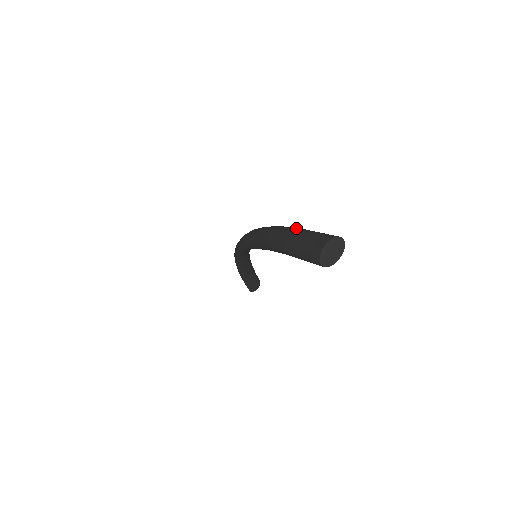
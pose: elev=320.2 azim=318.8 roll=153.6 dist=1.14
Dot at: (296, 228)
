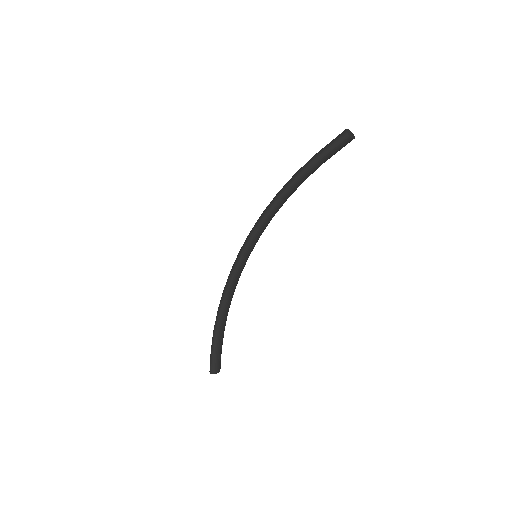
Dot at: occluded
